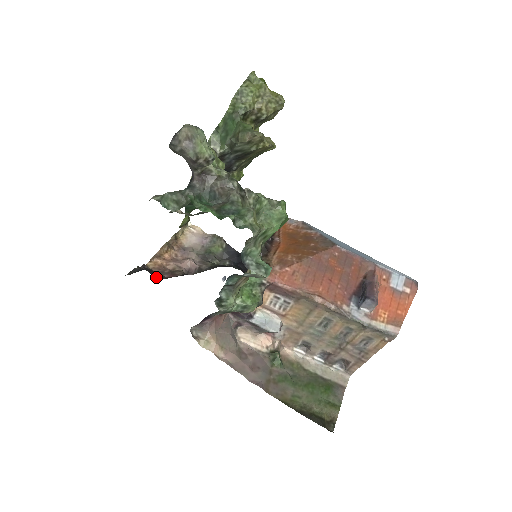
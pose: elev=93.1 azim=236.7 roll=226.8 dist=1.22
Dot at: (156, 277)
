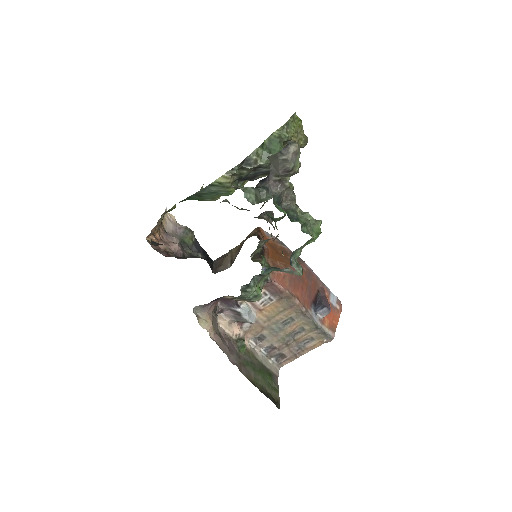
Dot at: occluded
